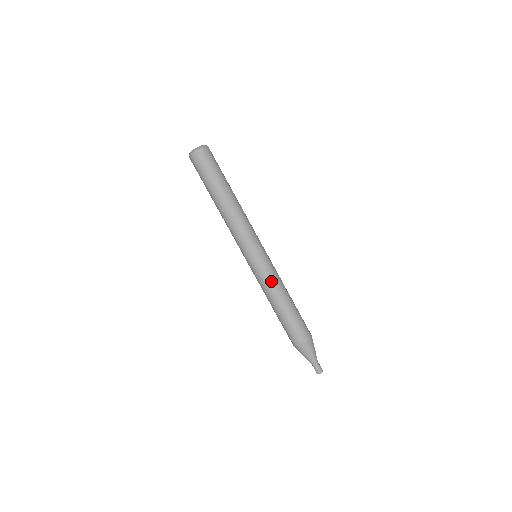
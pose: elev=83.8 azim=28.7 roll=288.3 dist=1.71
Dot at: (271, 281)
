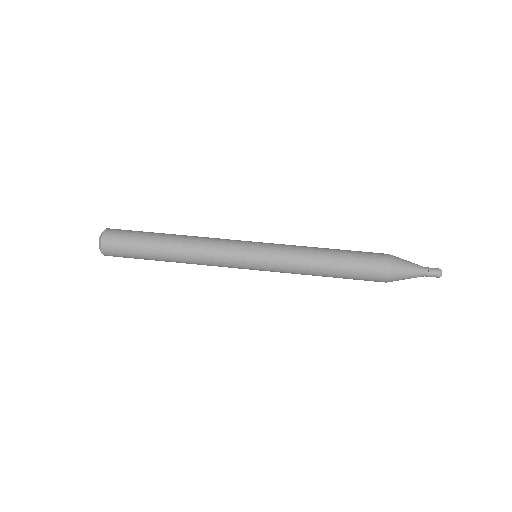
Dot at: (294, 247)
